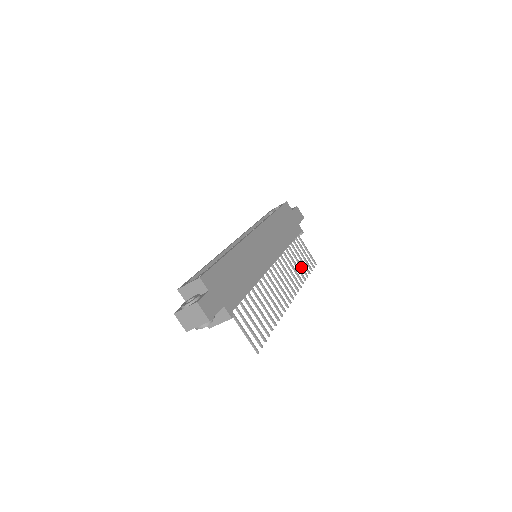
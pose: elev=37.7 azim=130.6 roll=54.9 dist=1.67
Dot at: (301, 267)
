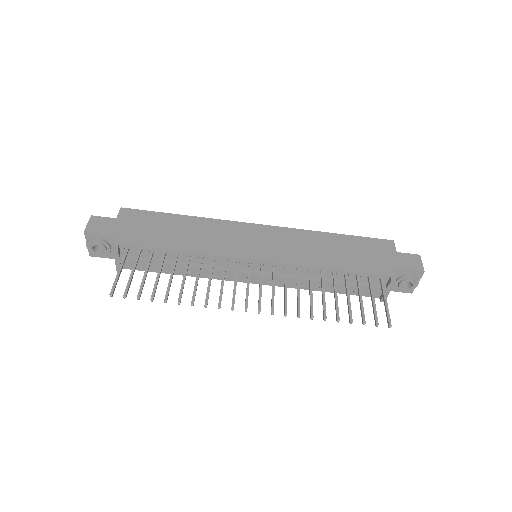
Dot at: (335, 305)
